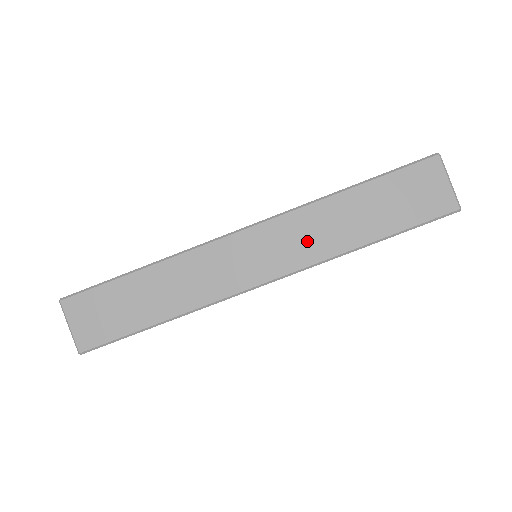
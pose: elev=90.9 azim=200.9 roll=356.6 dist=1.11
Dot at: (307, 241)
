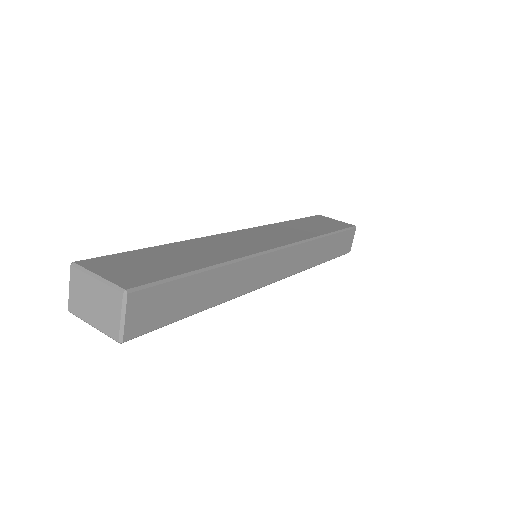
Dot at: (288, 233)
